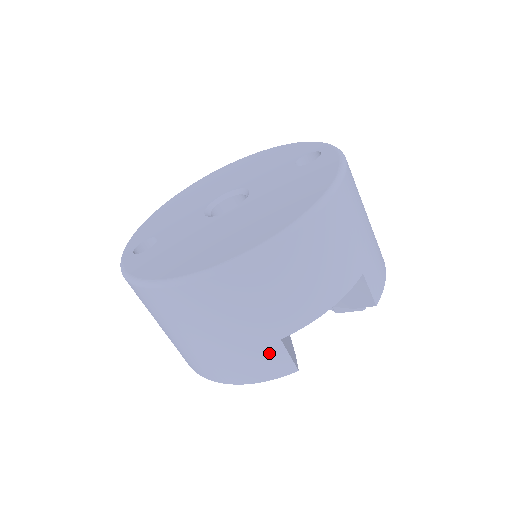
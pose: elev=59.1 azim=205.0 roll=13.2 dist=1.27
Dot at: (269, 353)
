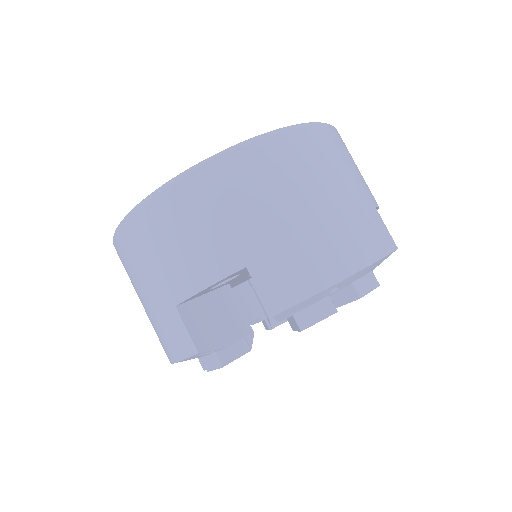
Dot at: (375, 218)
